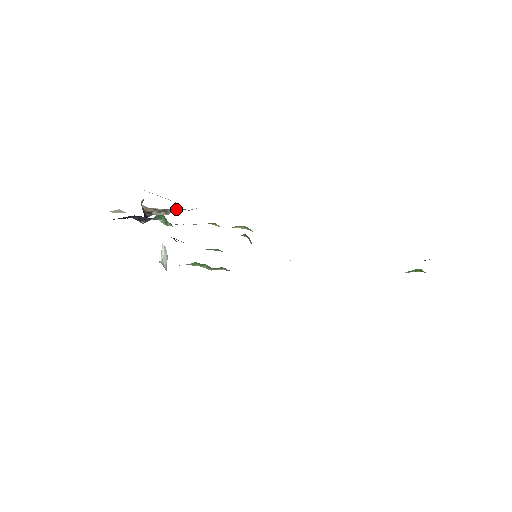
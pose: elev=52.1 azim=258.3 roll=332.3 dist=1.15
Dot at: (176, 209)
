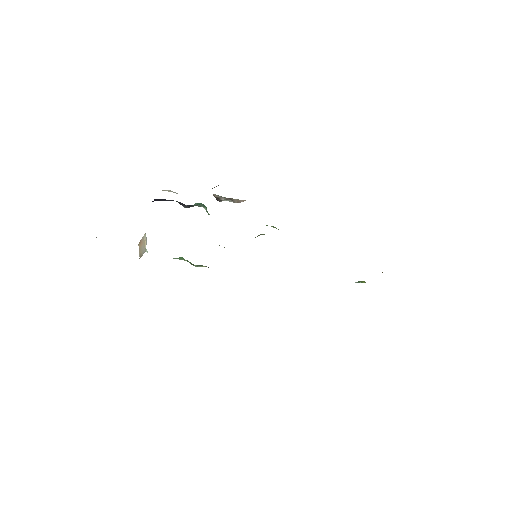
Dot at: (245, 200)
